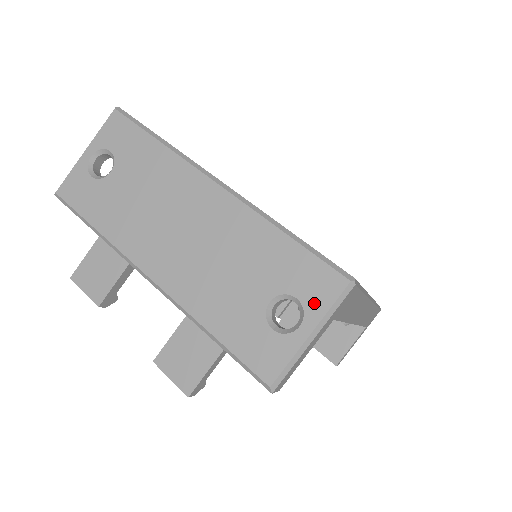
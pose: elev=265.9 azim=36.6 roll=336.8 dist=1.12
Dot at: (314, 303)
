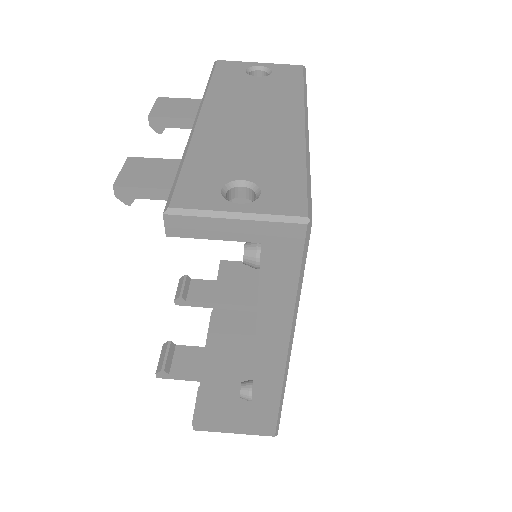
Dot at: (267, 204)
